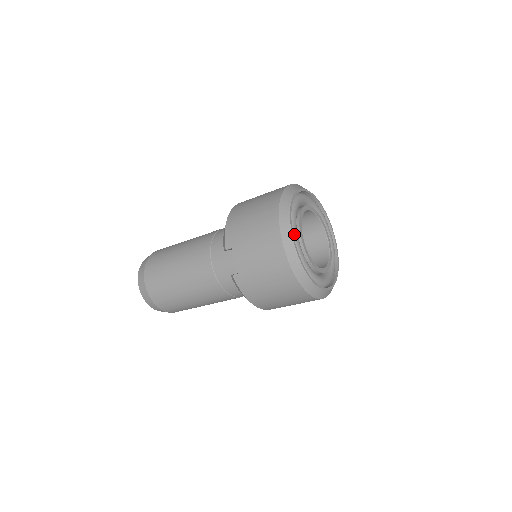
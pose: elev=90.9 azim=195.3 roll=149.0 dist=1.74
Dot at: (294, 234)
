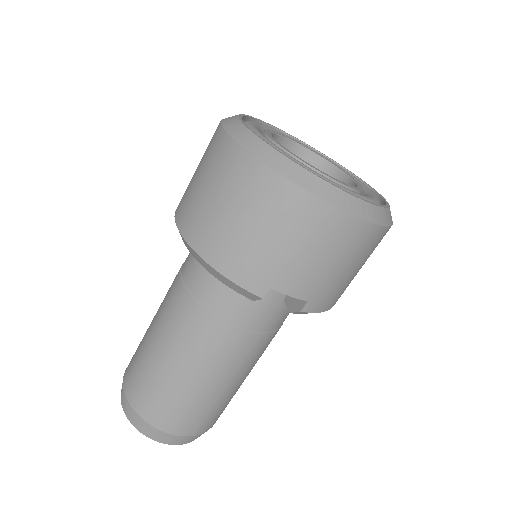
Dot at: occluded
